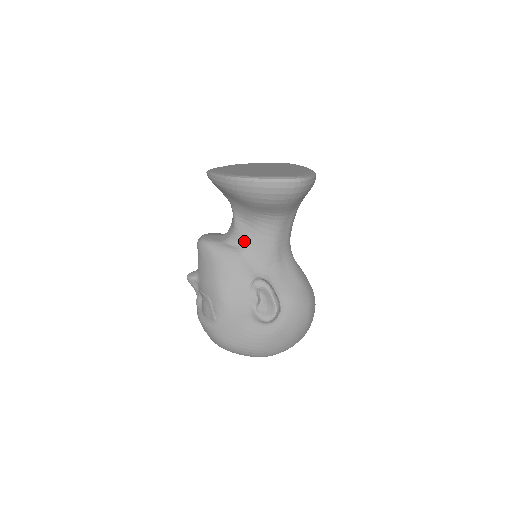
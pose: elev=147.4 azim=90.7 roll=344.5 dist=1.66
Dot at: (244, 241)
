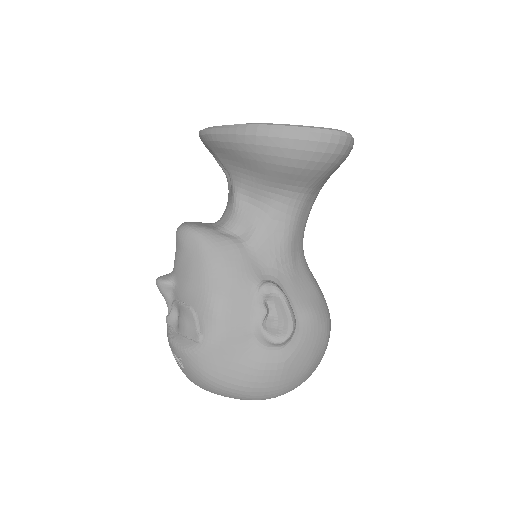
Dot at: (248, 228)
